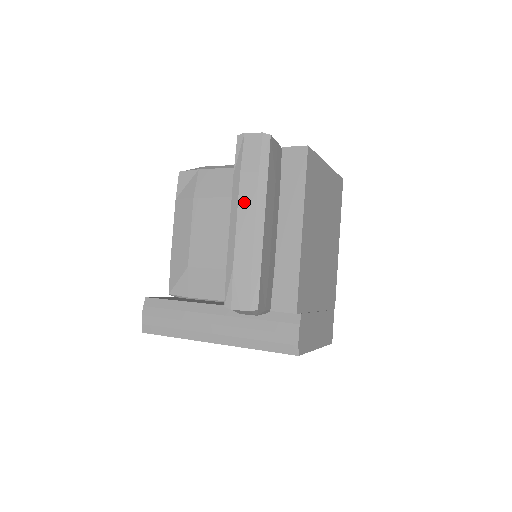
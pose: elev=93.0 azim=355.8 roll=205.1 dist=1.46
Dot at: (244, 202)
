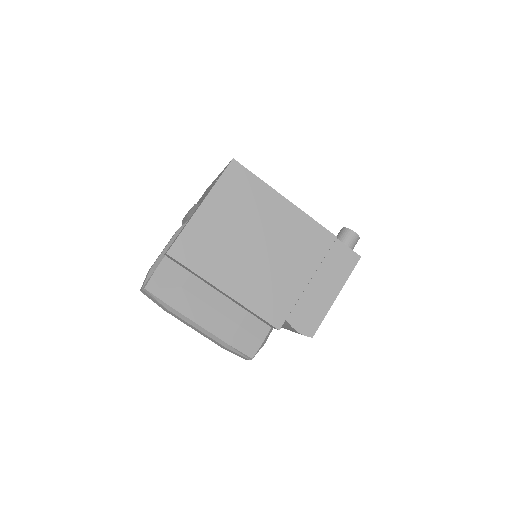
Dot at: (183, 322)
